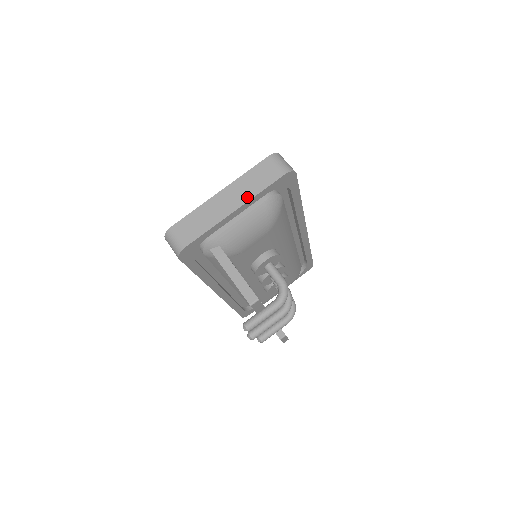
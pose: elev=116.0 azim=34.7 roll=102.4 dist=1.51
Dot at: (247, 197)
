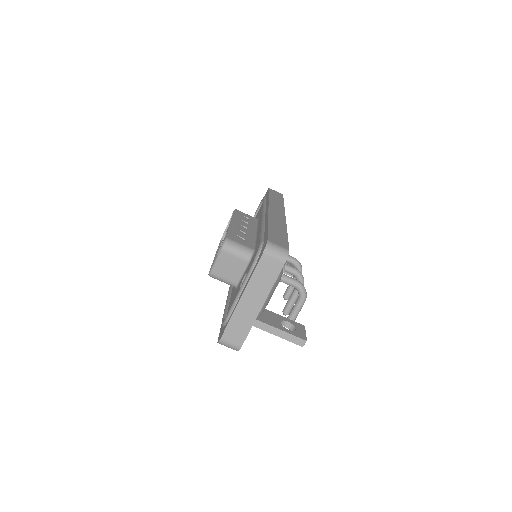
Dot at: (265, 294)
